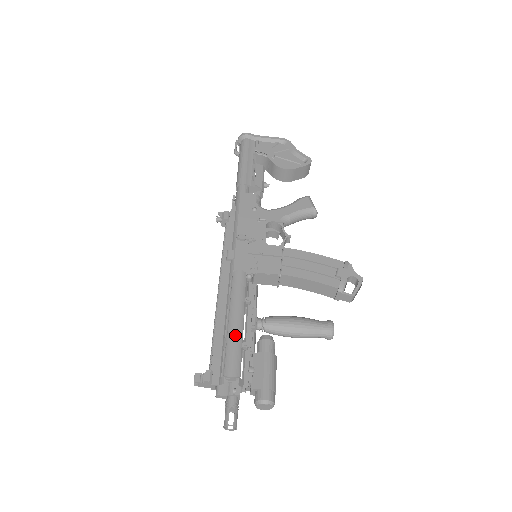
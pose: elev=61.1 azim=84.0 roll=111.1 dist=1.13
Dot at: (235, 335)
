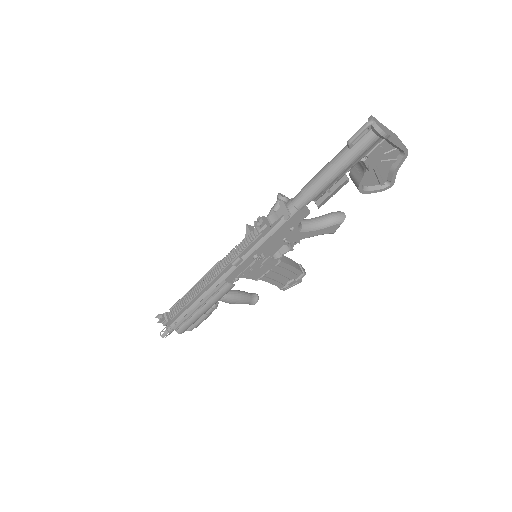
Dot at: (197, 318)
